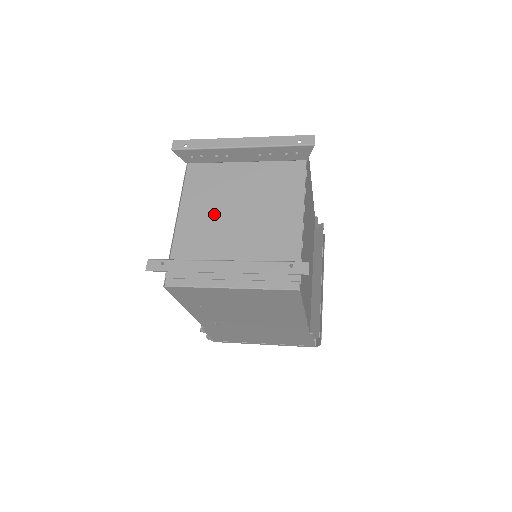
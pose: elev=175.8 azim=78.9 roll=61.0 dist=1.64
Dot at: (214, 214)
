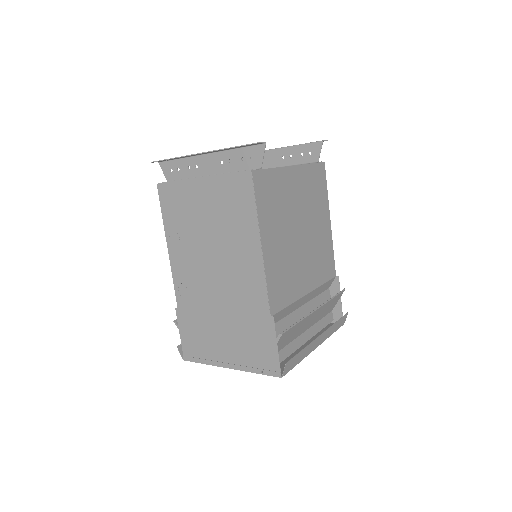
Dot at: occluded
